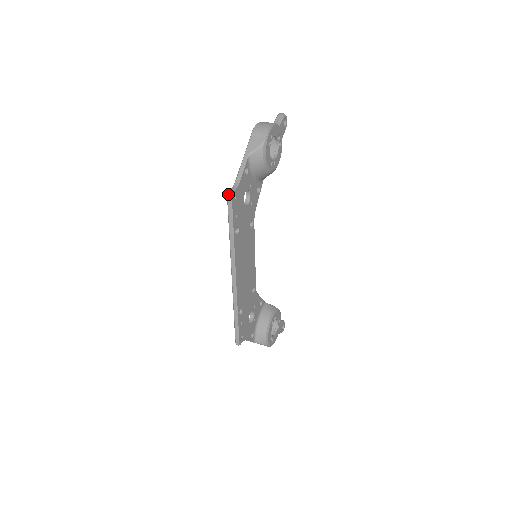
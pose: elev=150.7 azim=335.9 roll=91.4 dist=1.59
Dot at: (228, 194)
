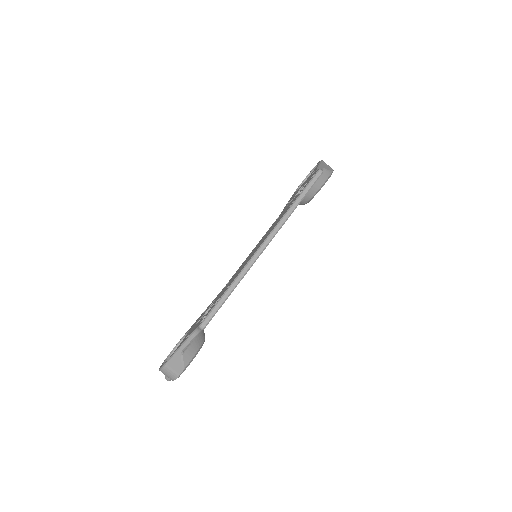
Dot at: (321, 170)
